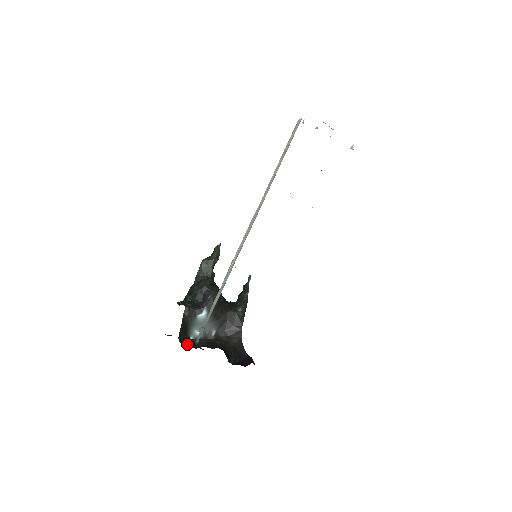
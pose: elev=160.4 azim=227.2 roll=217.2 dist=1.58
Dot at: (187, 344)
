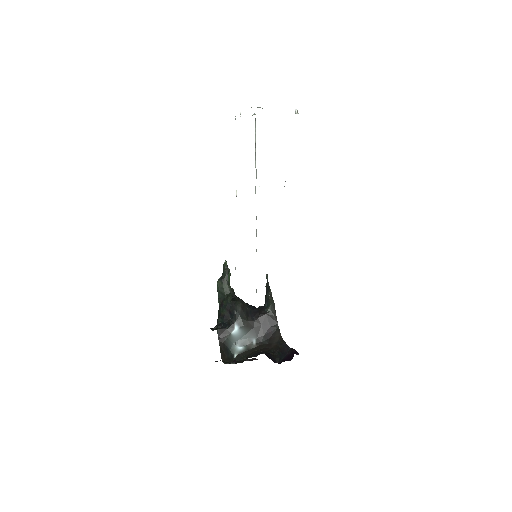
Dot at: occluded
